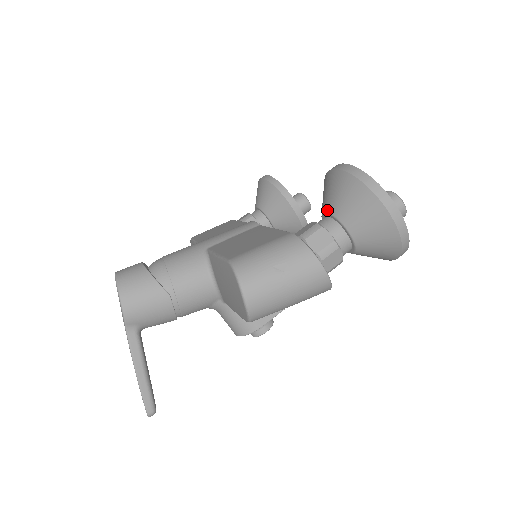
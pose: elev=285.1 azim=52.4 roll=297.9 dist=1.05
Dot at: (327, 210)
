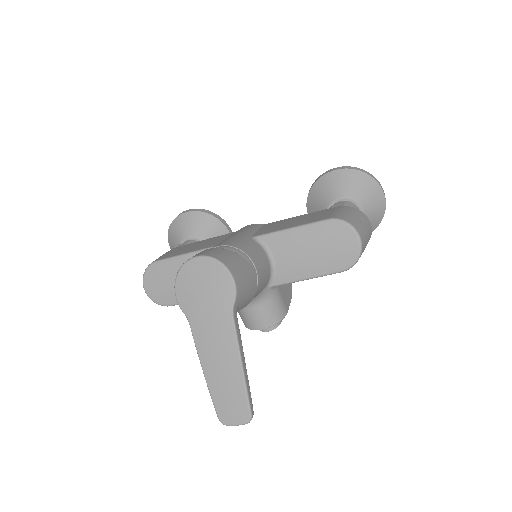
Dot at: (341, 196)
